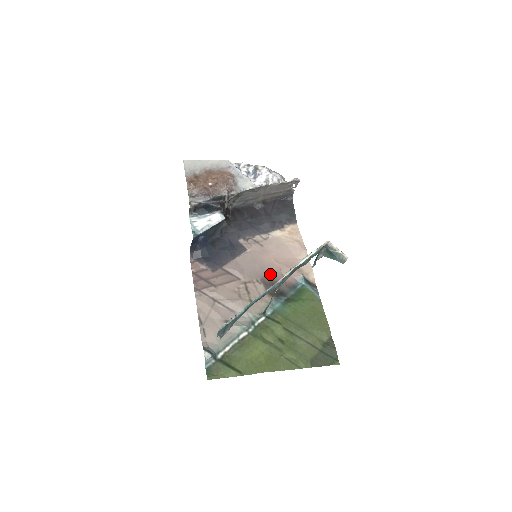
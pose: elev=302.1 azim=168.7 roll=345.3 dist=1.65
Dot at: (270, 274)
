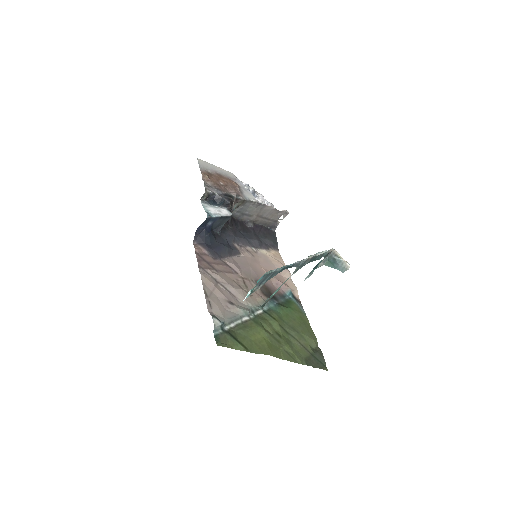
Dot at: occluded
